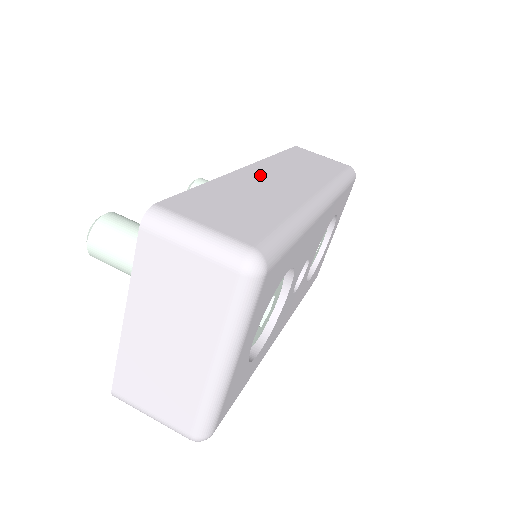
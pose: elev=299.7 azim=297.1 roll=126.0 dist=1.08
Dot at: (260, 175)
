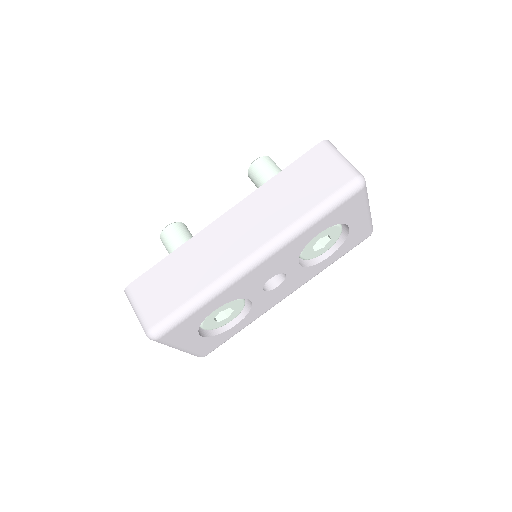
Dot at: (221, 231)
